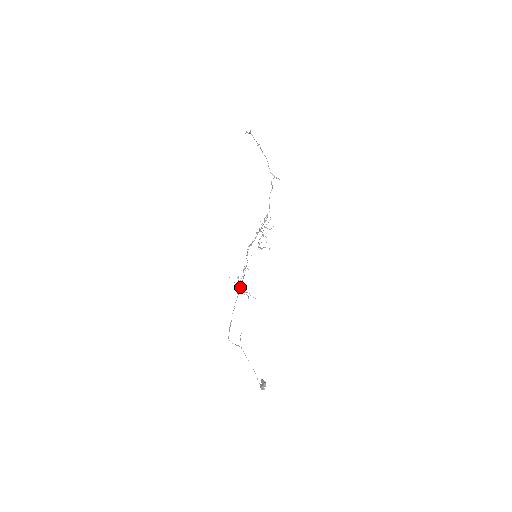
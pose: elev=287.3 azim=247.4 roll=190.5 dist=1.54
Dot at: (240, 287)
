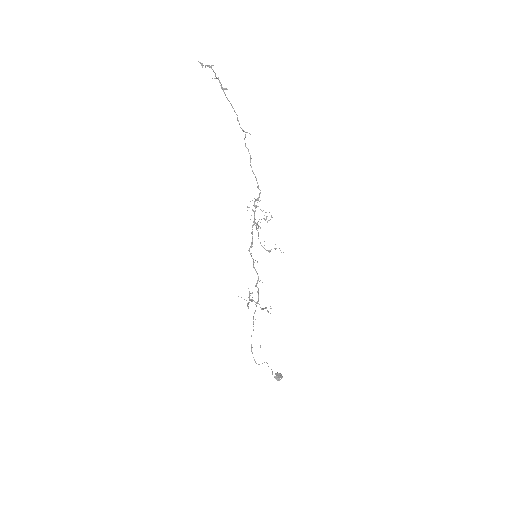
Dot at: (251, 301)
